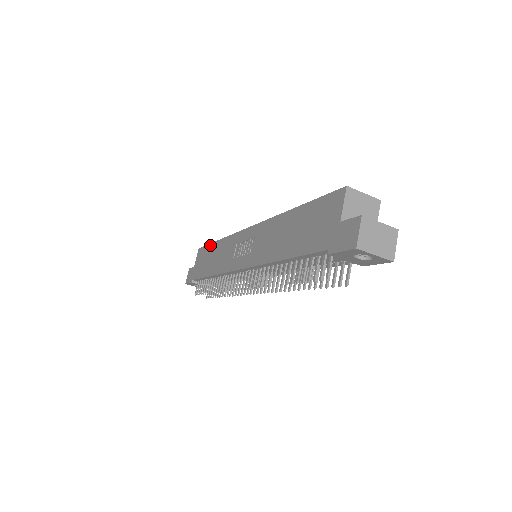
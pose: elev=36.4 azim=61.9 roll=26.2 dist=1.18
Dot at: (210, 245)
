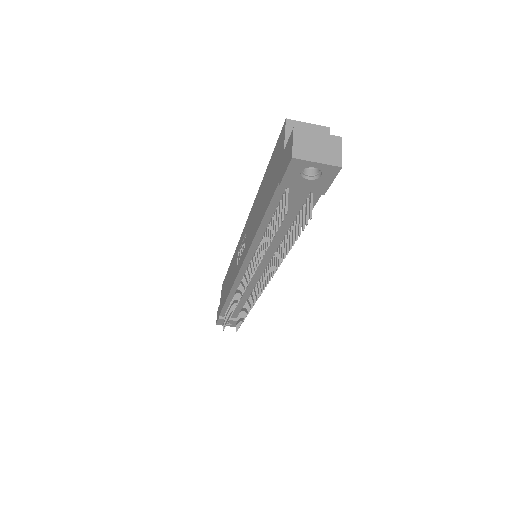
Dot at: (227, 273)
